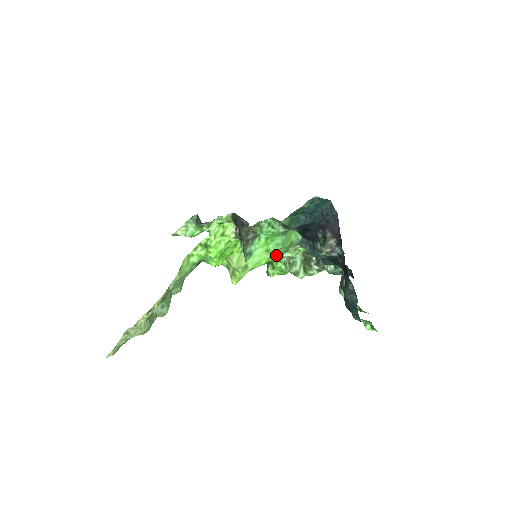
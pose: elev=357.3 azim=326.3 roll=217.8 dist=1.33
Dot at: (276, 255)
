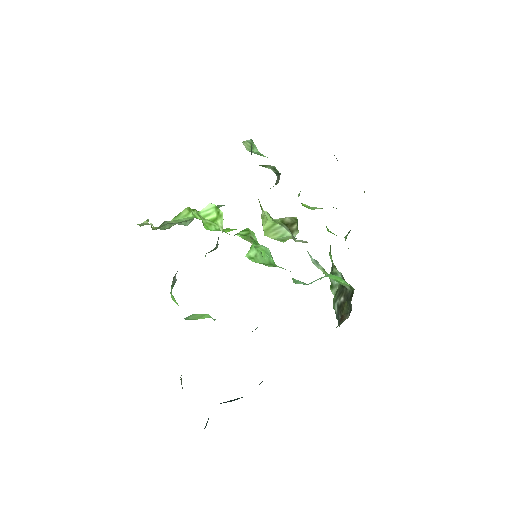
Dot at: occluded
